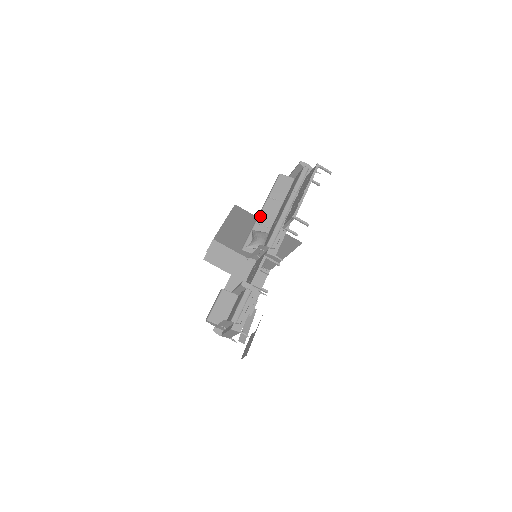
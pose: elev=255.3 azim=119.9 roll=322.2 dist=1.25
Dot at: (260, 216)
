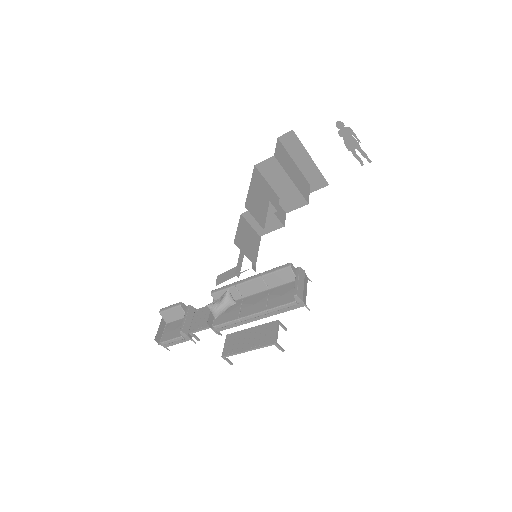
Dot at: (242, 284)
